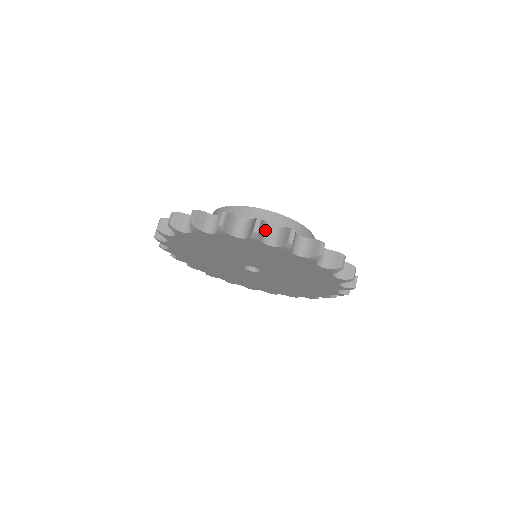
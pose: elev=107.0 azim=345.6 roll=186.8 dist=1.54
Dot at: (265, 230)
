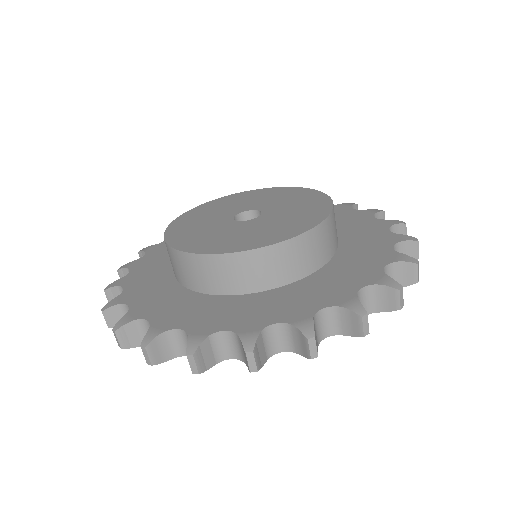
Dot at: (213, 345)
